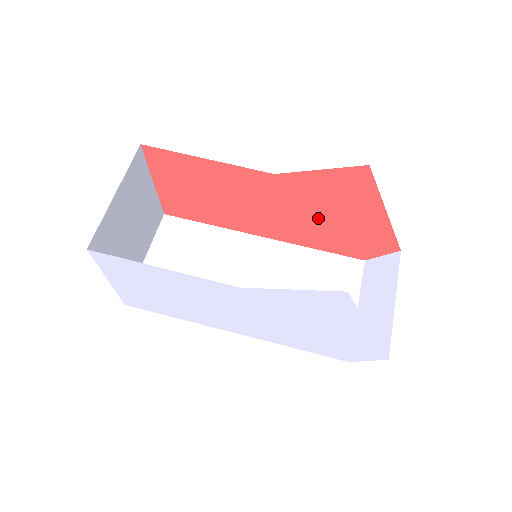
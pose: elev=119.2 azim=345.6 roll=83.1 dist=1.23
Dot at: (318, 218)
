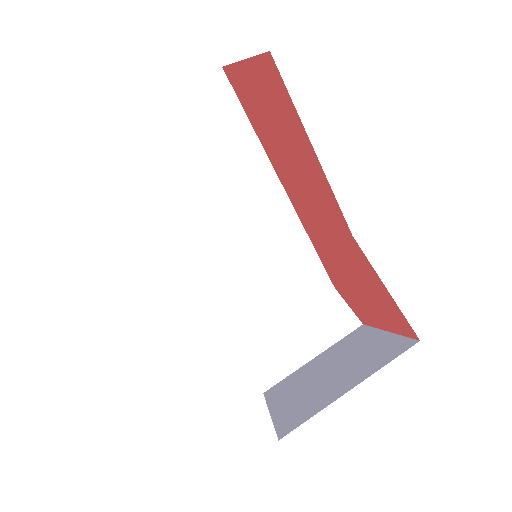
Dot at: (341, 262)
